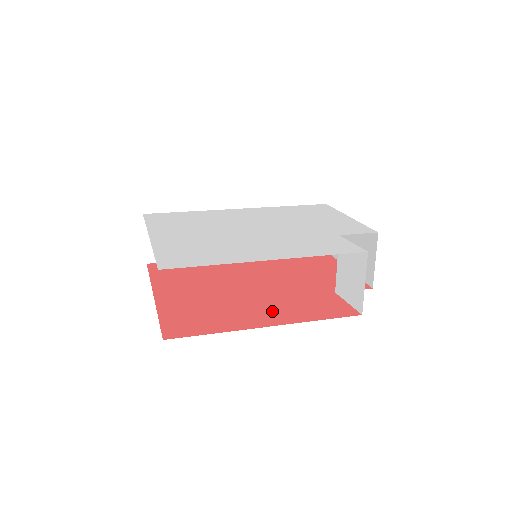
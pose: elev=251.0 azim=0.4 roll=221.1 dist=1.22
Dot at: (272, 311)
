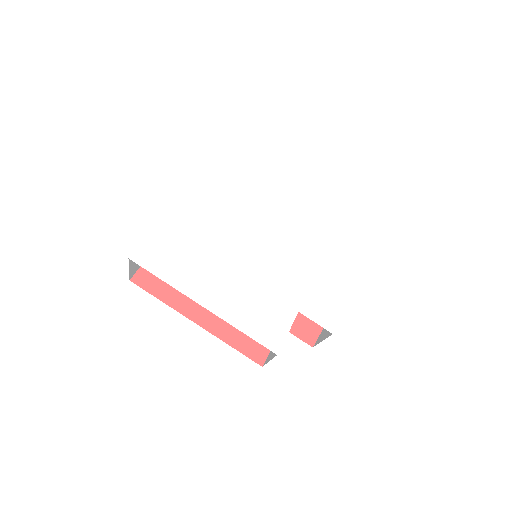
Dot at: occluded
